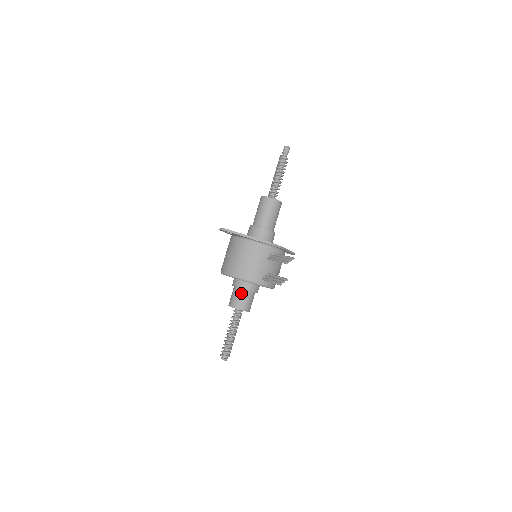
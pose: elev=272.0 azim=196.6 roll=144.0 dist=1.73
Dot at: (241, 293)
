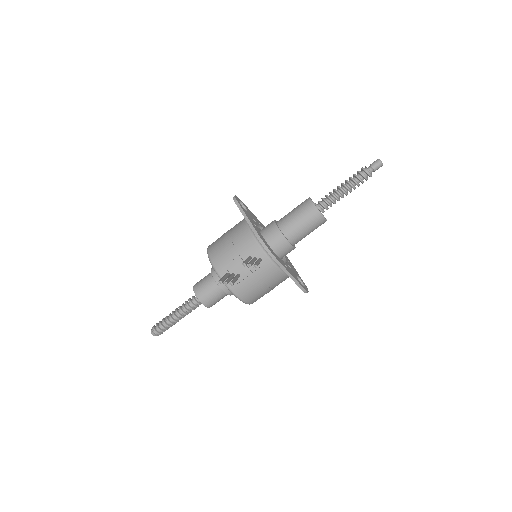
Dot at: (209, 278)
